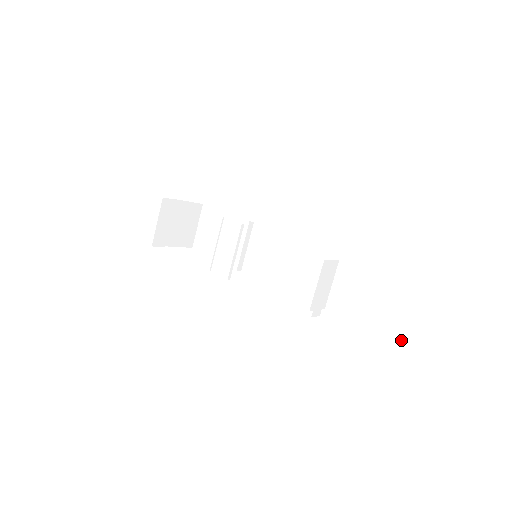
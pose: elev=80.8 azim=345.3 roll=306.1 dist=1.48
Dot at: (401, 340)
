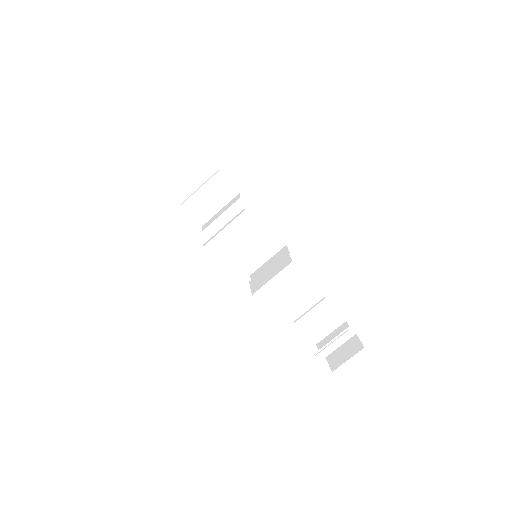
Dot at: (327, 354)
